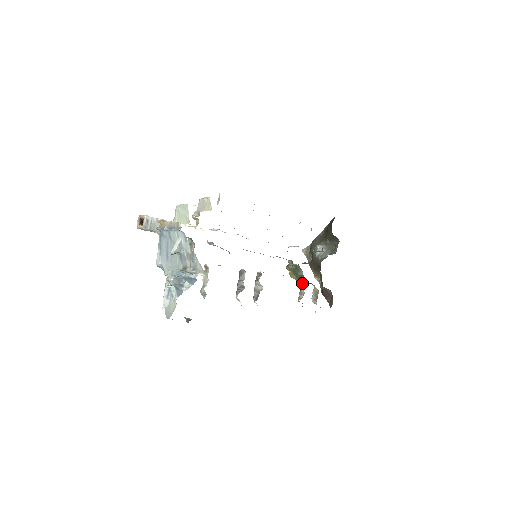
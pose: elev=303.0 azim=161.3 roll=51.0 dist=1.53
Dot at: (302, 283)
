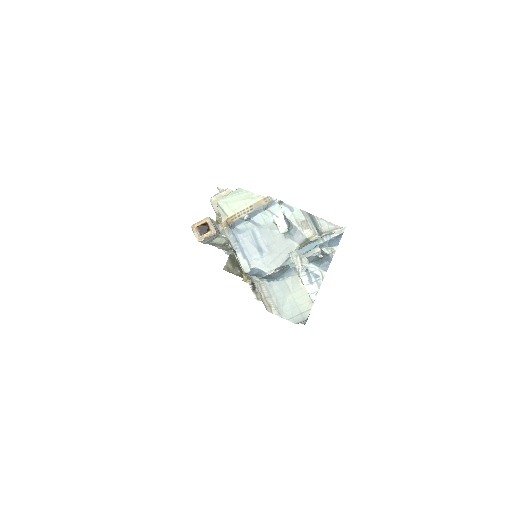
Dot at: occluded
